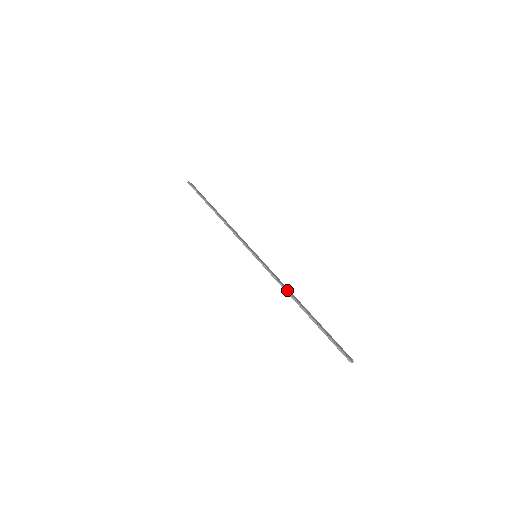
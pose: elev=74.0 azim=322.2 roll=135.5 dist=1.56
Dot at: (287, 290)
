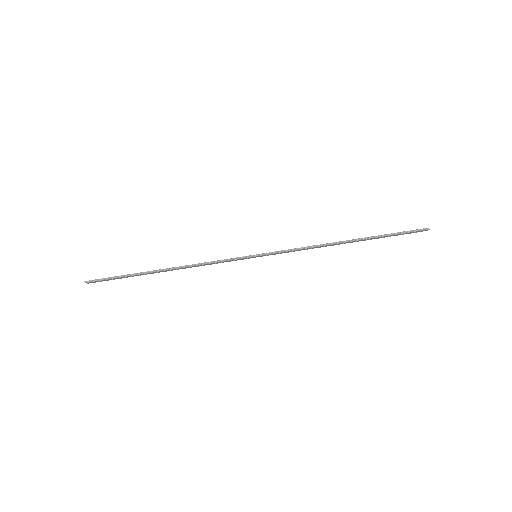
Dot at: (321, 244)
